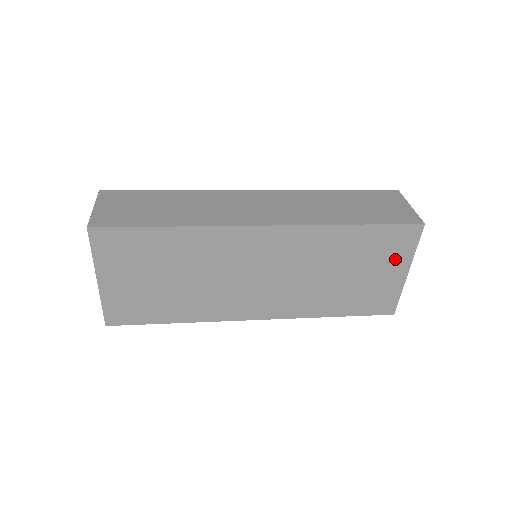
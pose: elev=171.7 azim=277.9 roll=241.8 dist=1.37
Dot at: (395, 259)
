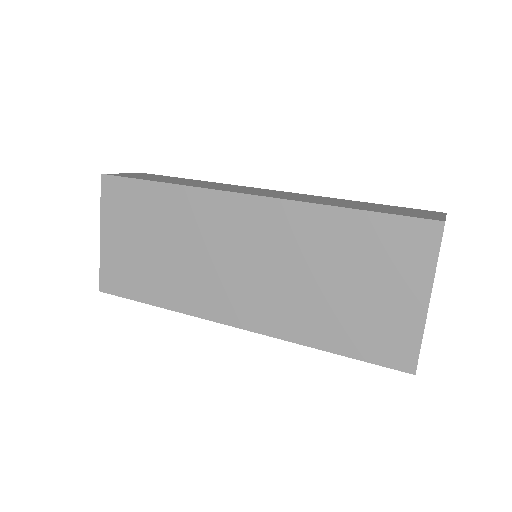
Dot at: (407, 273)
